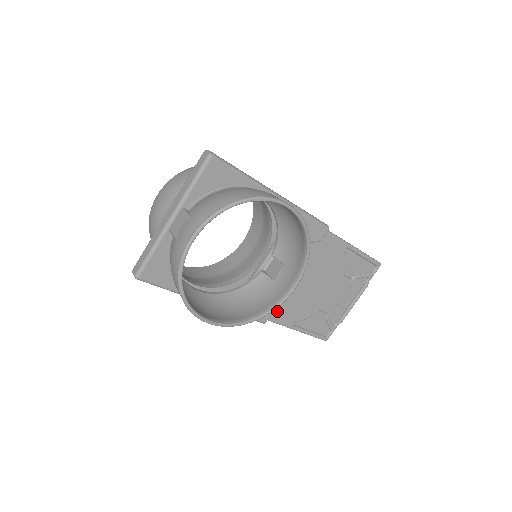
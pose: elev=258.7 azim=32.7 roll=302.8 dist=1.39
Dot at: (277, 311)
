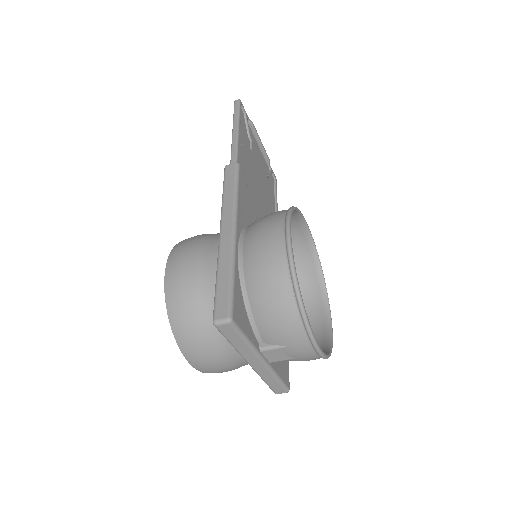
Dot at: occluded
